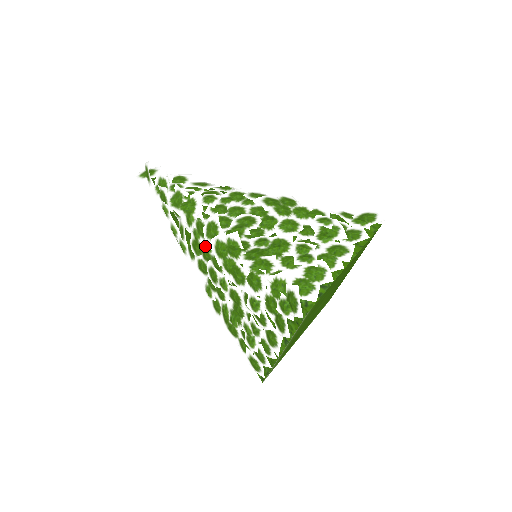
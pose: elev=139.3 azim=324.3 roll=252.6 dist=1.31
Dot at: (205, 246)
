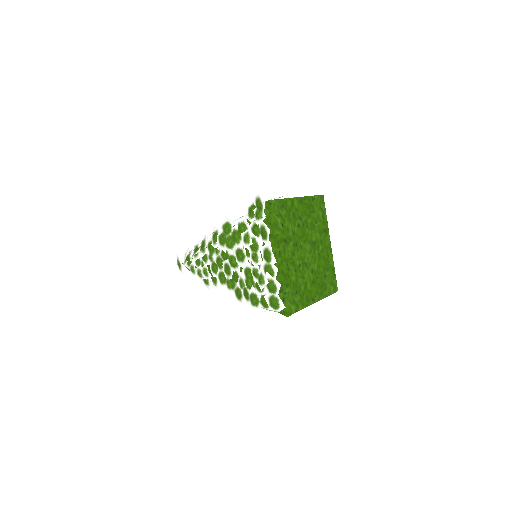
Dot at: occluded
